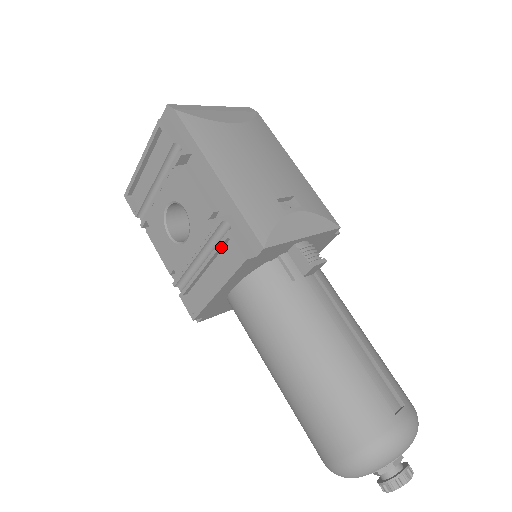
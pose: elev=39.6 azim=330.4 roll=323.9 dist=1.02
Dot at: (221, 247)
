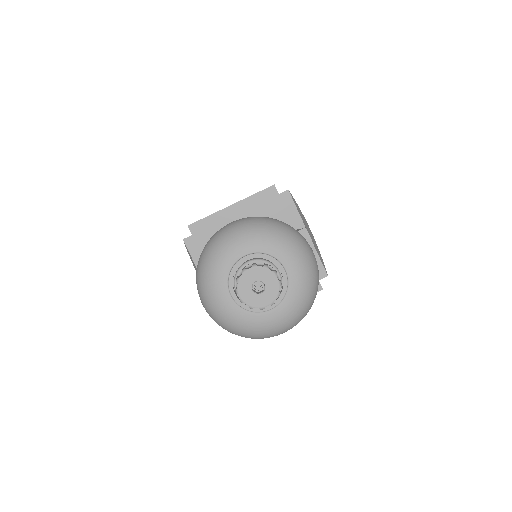
Dot at: occluded
